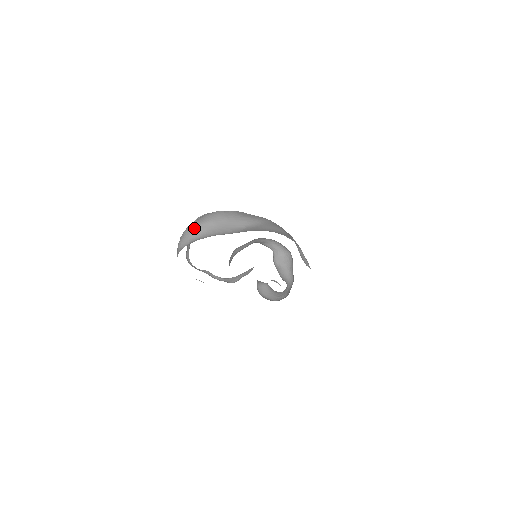
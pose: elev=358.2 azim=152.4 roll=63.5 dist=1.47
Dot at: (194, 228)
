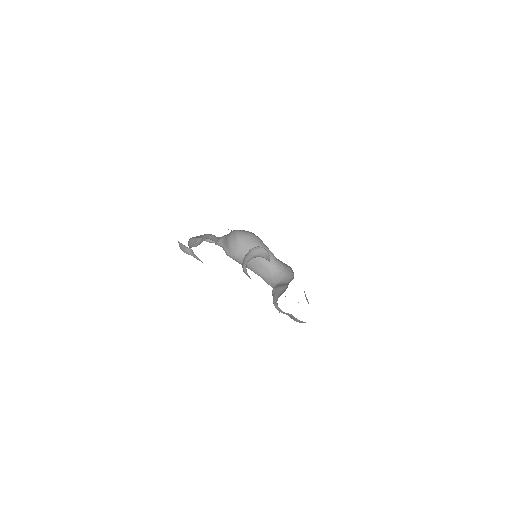
Dot at: occluded
